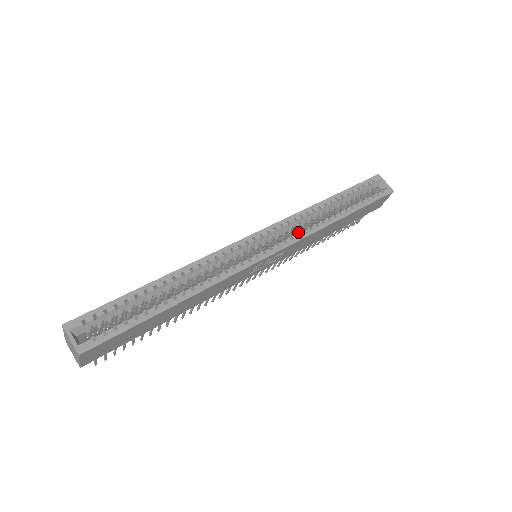
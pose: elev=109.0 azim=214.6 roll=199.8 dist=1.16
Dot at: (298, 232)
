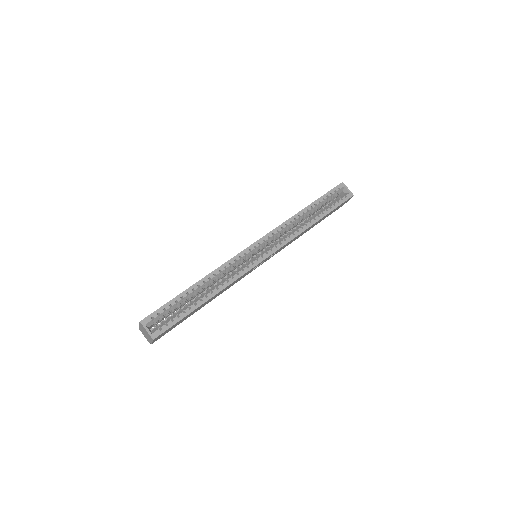
Dot at: (285, 237)
